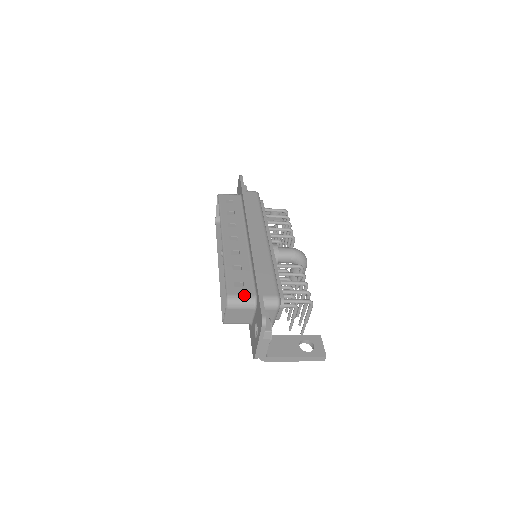
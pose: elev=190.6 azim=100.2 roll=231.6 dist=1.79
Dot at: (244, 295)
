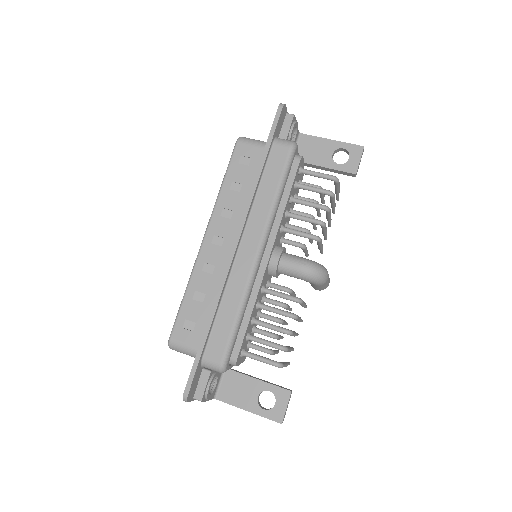
Dot at: (187, 345)
